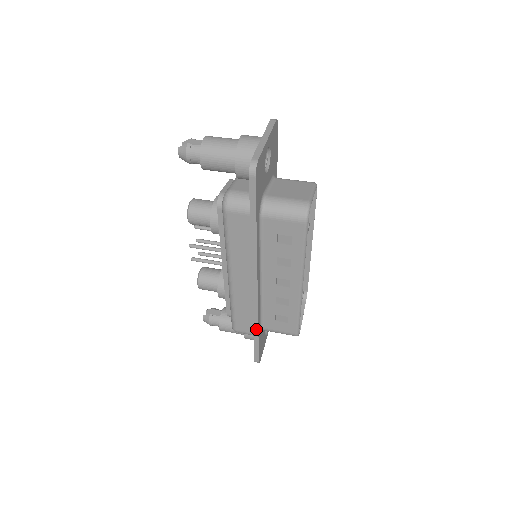
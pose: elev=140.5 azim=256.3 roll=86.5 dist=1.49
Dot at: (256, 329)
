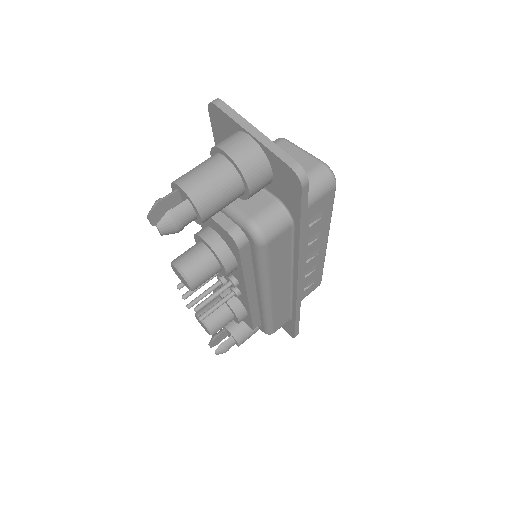
Dot at: (298, 314)
